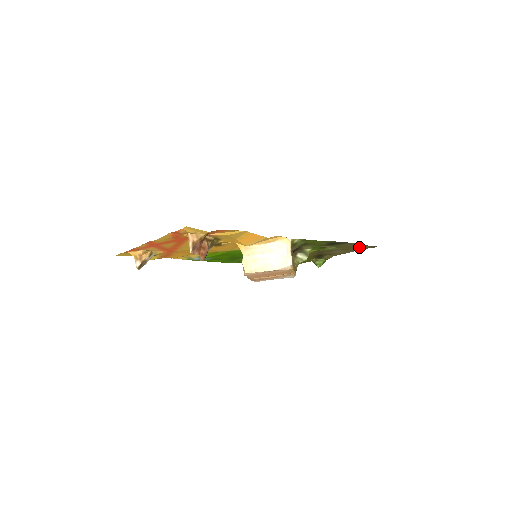
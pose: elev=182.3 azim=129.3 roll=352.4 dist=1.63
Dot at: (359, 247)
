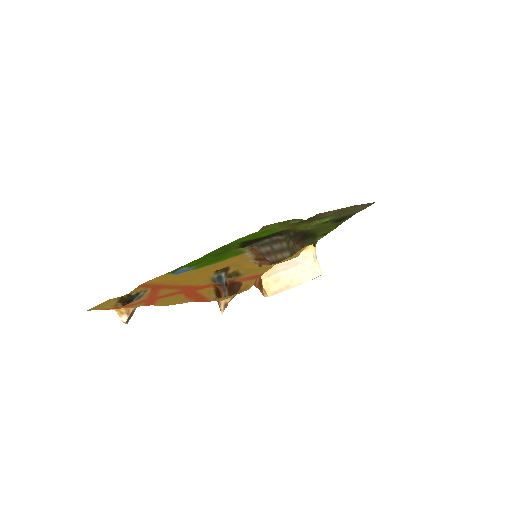
Dot at: (355, 208)
